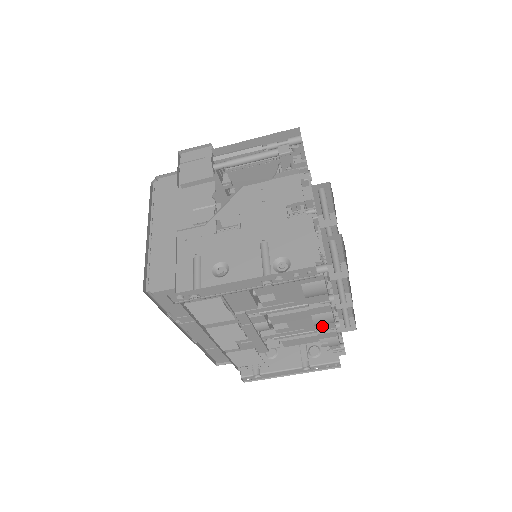
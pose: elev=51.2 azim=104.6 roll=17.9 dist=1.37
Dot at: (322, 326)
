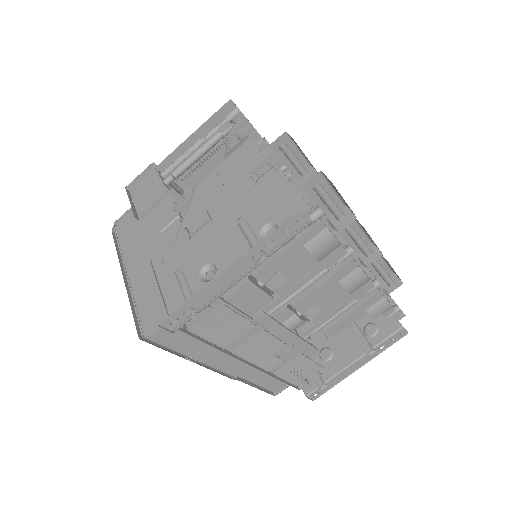
Dot at: (359, 291)
